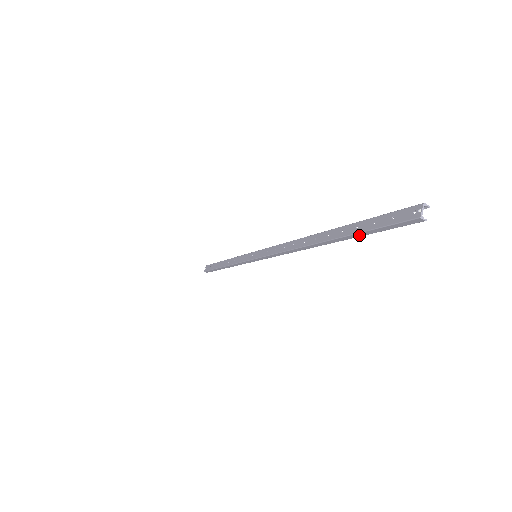
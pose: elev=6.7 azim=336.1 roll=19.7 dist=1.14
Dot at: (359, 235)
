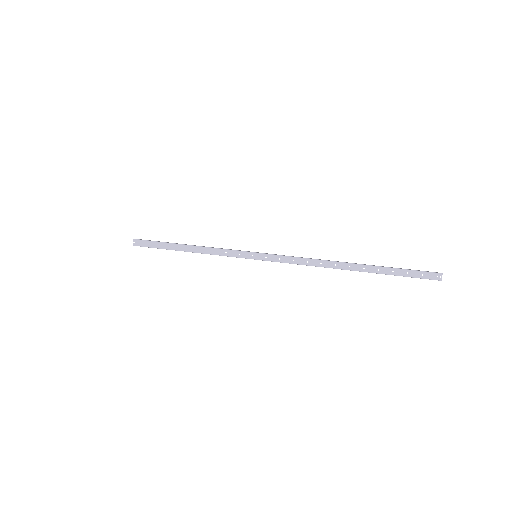
Dot at: occluded
